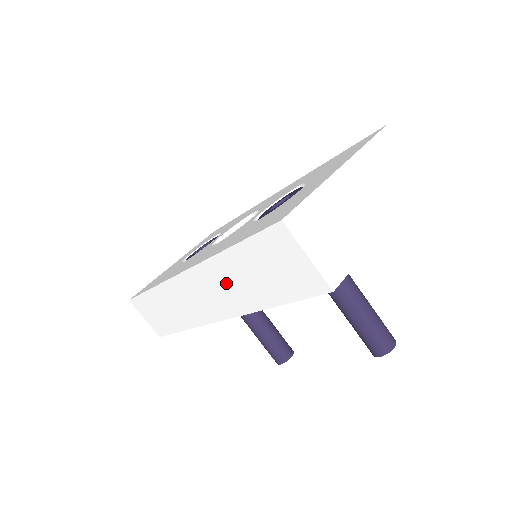
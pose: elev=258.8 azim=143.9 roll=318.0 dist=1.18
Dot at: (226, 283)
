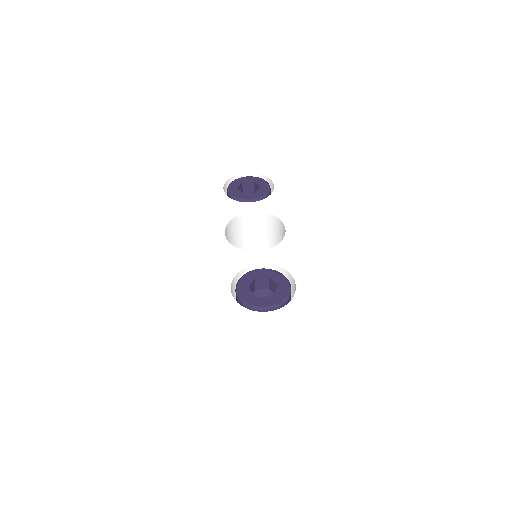
Dot at: occluded
